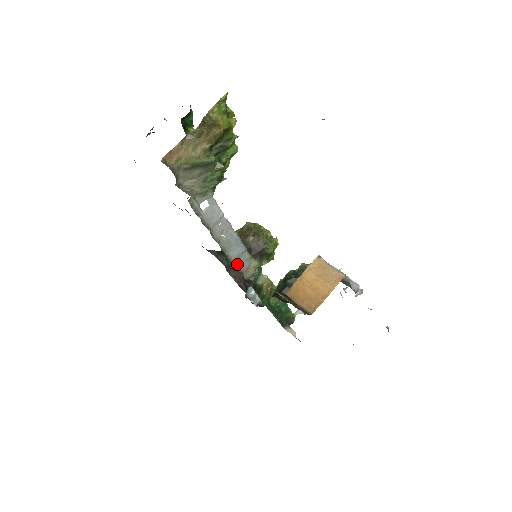
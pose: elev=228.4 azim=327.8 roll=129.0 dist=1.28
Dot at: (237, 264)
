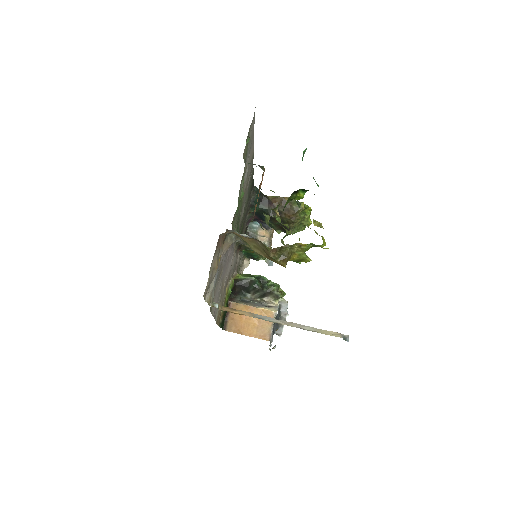
Dot at: occluded
